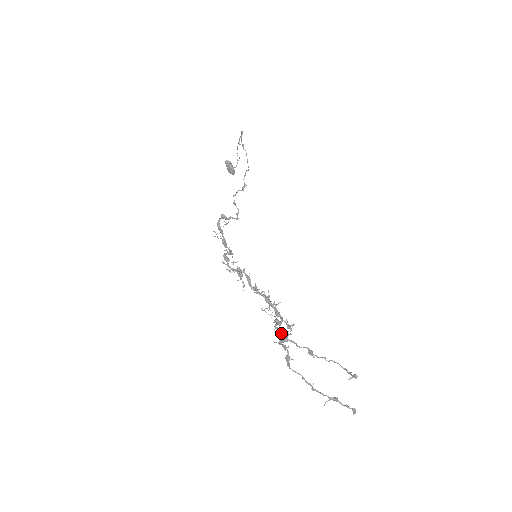
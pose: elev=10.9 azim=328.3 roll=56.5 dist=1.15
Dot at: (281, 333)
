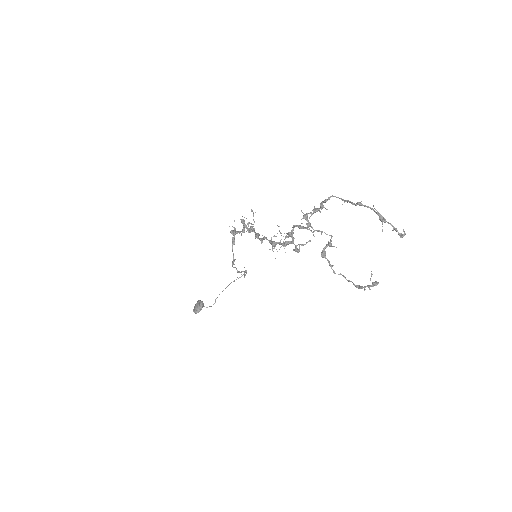
Dot at: occluded
